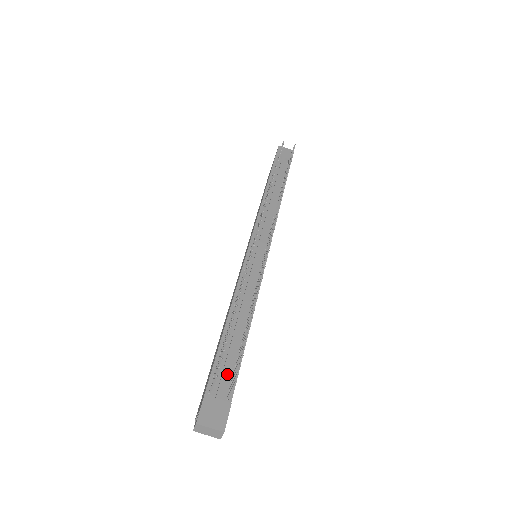
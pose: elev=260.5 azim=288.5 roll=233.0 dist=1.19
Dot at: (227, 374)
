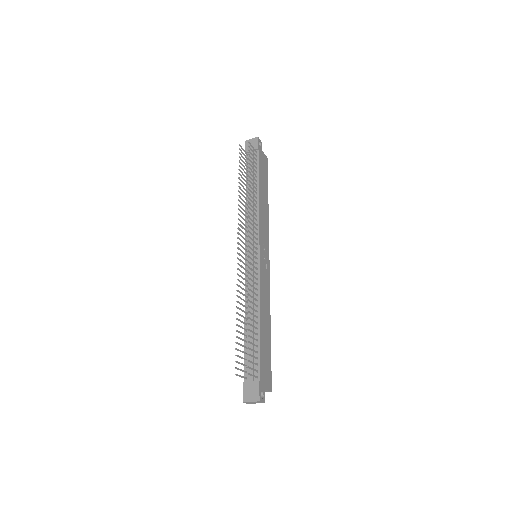
Dot at: occluded
